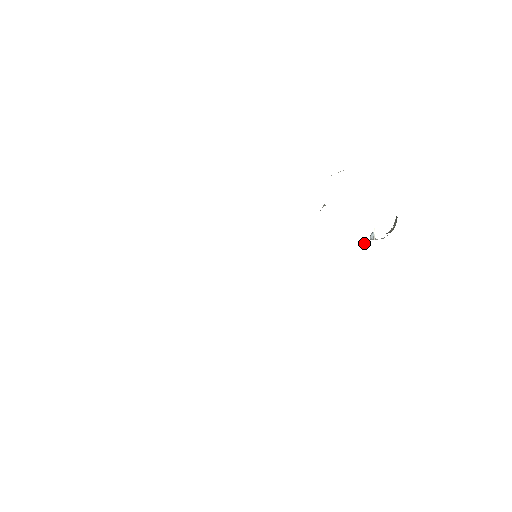
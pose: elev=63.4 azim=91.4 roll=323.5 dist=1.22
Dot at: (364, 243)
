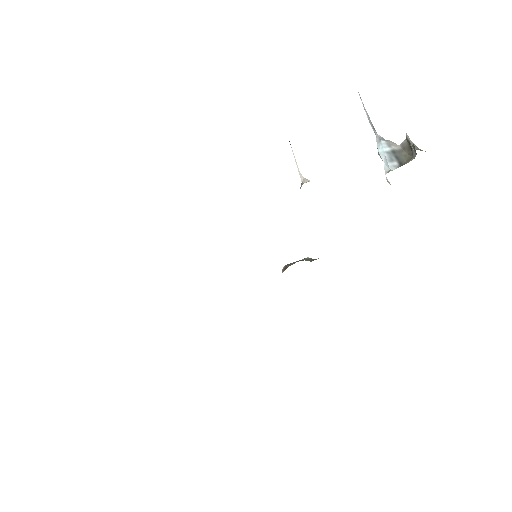
Dot at: (365, 110)
